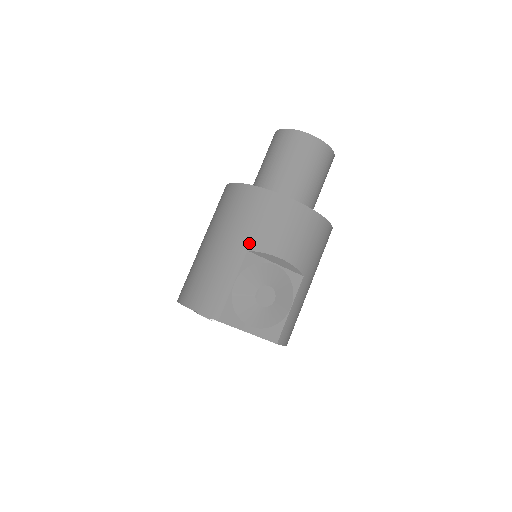
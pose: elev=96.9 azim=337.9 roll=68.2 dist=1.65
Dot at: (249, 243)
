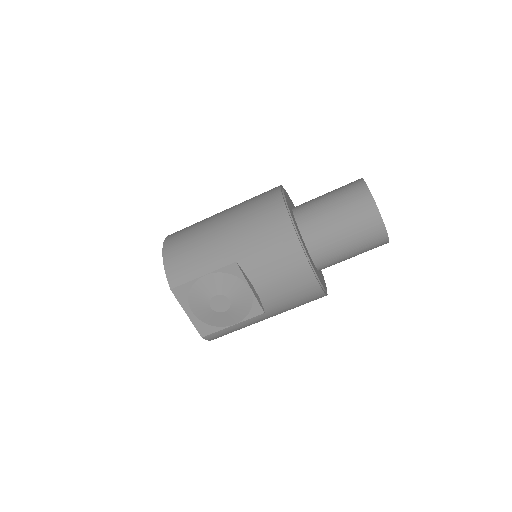
Dot at: (243, 257)
